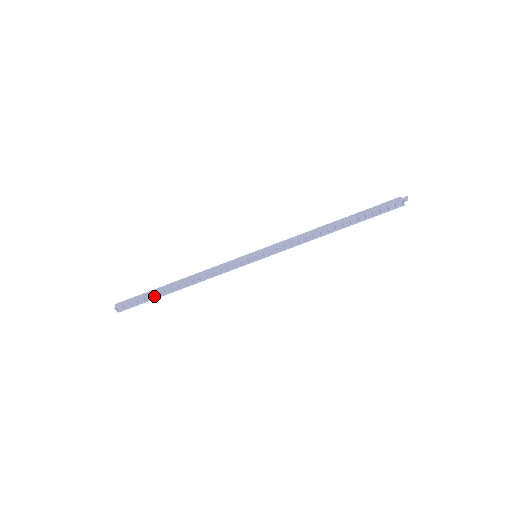
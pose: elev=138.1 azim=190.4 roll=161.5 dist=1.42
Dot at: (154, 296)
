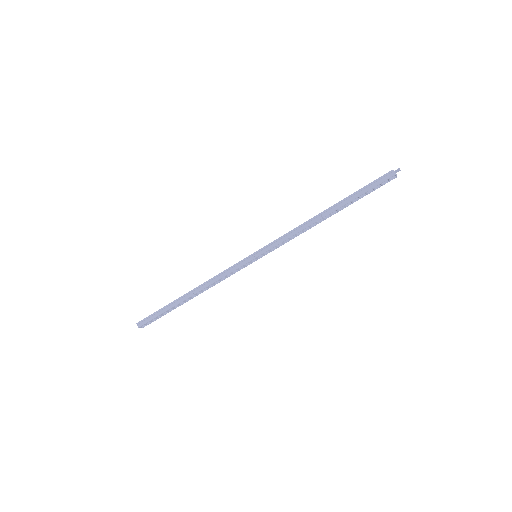
Dot at: (170, 309)
